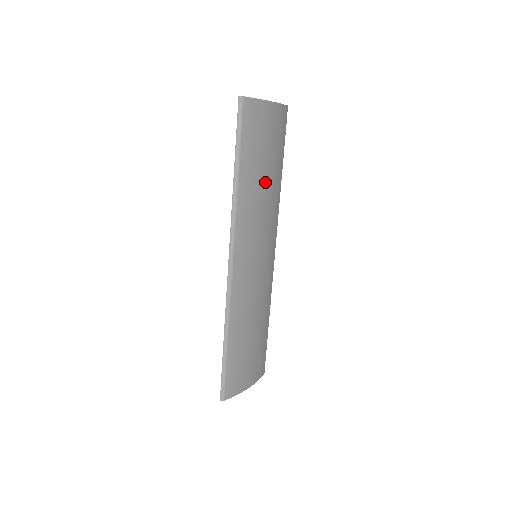
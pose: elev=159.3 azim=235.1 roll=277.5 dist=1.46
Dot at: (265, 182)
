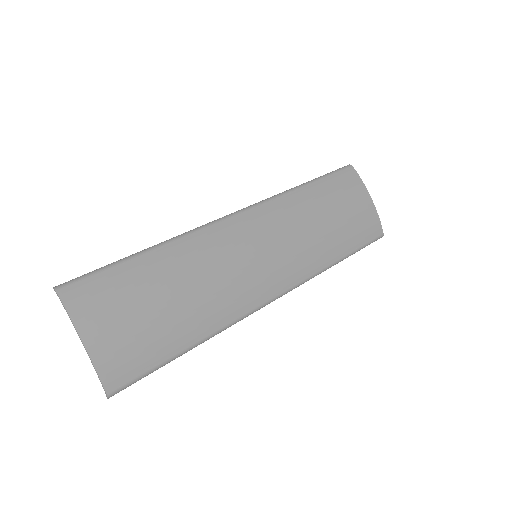
Dot at: (321, 223)
